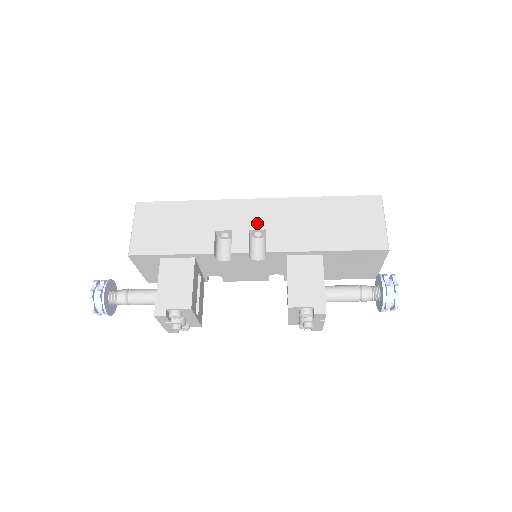
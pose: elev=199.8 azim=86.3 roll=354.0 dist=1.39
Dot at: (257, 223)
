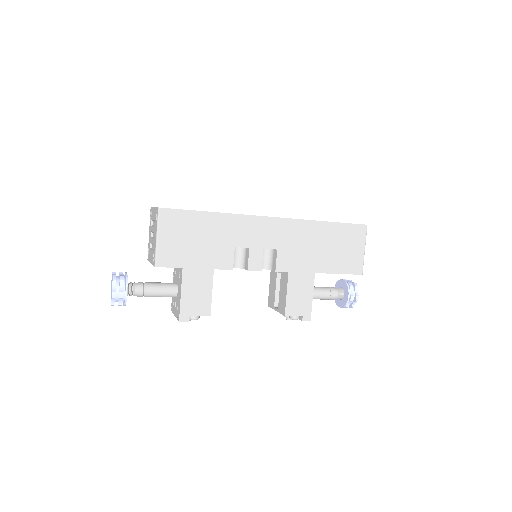
Dot at: (271, 243)
